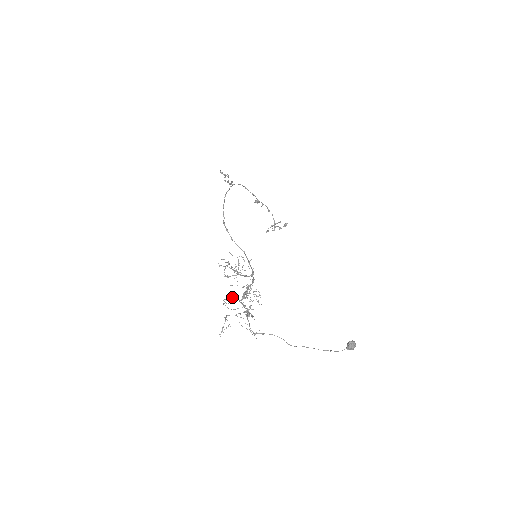
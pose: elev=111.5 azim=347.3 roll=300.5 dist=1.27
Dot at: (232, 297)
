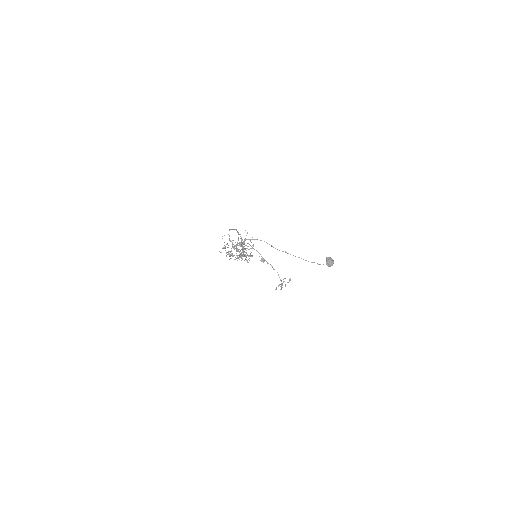
Dot at: occluded
